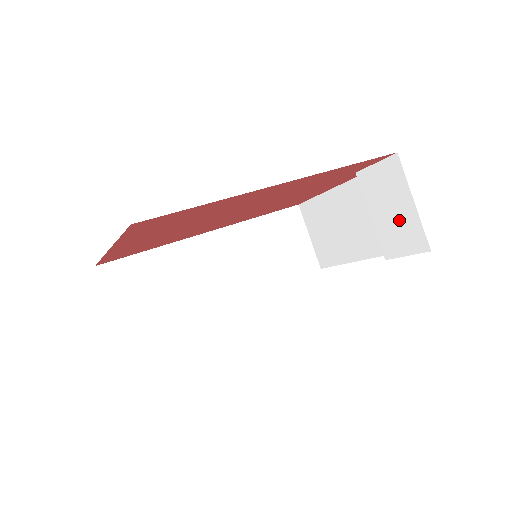
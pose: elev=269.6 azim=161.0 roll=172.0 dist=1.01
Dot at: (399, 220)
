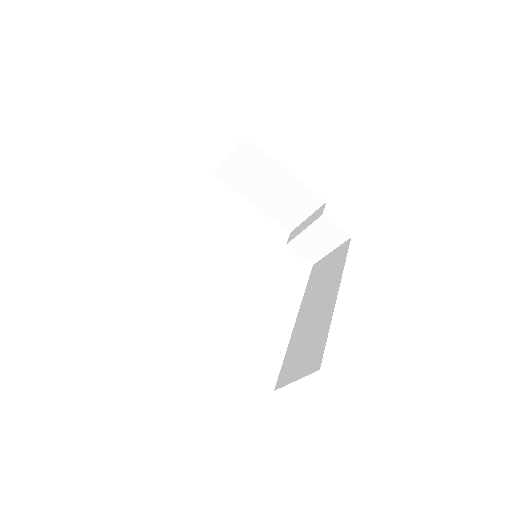
Dot at: (316, 247)
